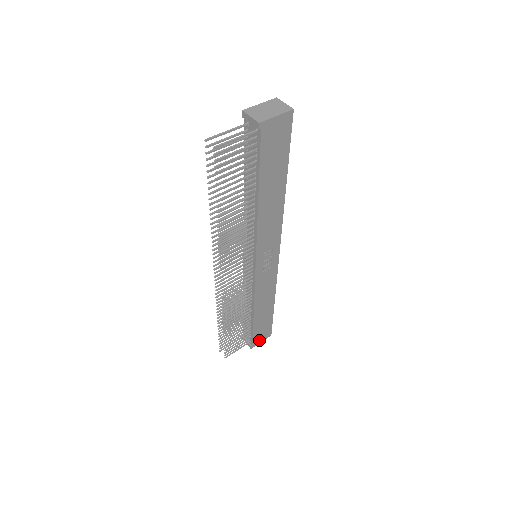
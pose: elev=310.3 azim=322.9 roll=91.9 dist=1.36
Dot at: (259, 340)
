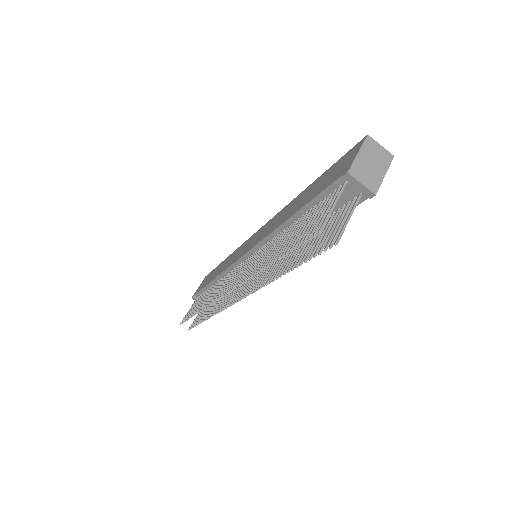
Dot at: occluded
